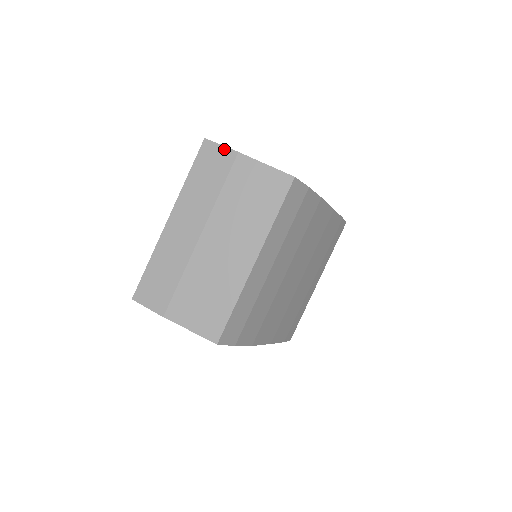
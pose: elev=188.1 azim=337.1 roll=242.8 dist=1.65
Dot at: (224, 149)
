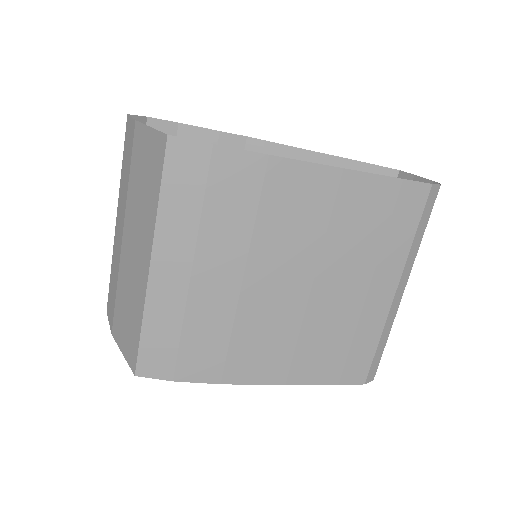
Dot at: (131, 121)
